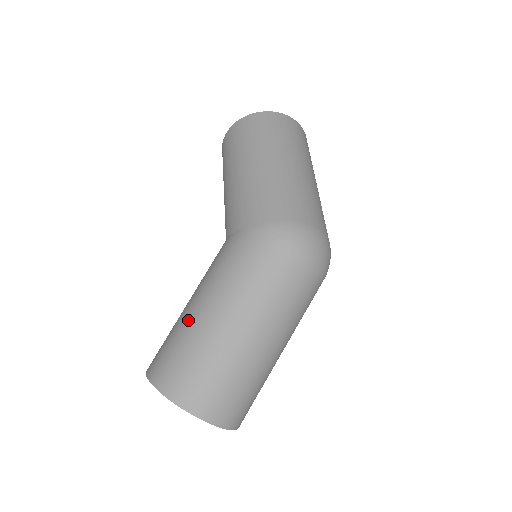
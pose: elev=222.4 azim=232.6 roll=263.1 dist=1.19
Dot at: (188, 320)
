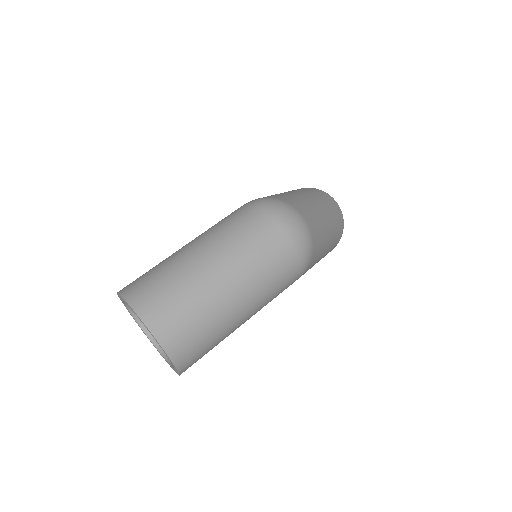
Dot at: occluded
